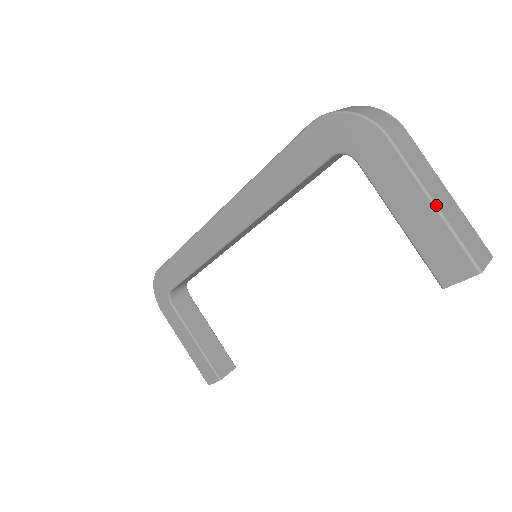
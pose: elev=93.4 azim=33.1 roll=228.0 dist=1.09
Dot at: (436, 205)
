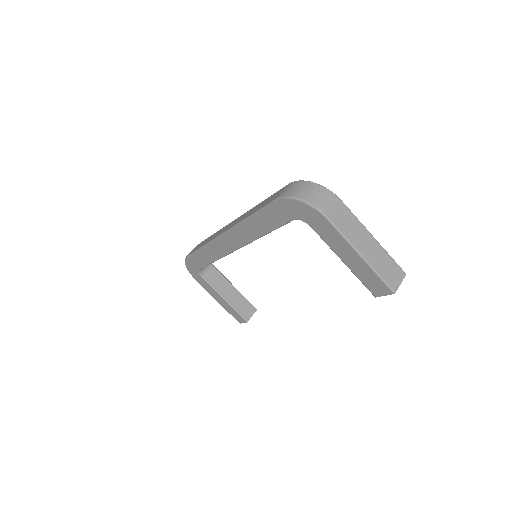
Dot at: (363, 257)
